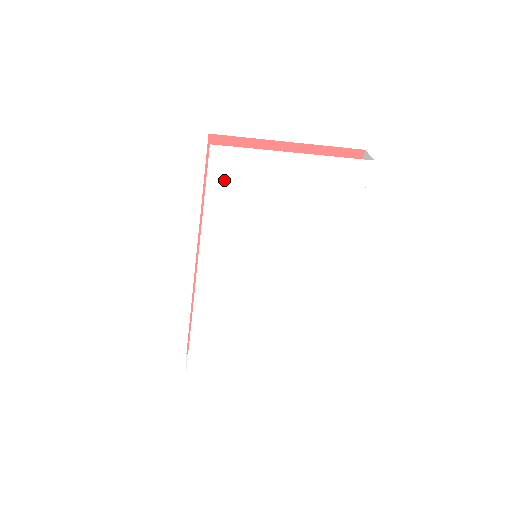
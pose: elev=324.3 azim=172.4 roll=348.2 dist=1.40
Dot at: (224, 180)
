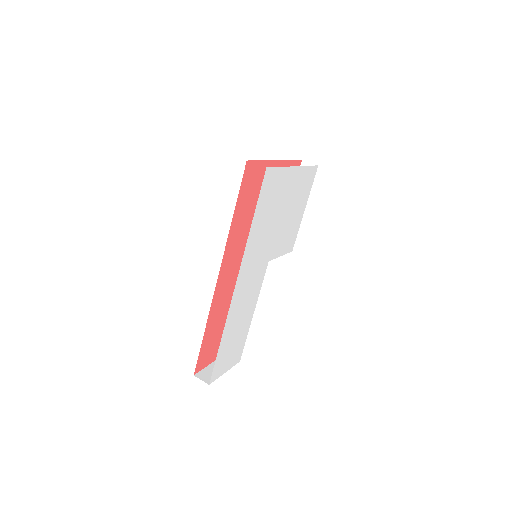
Dot at: (265, 195)
